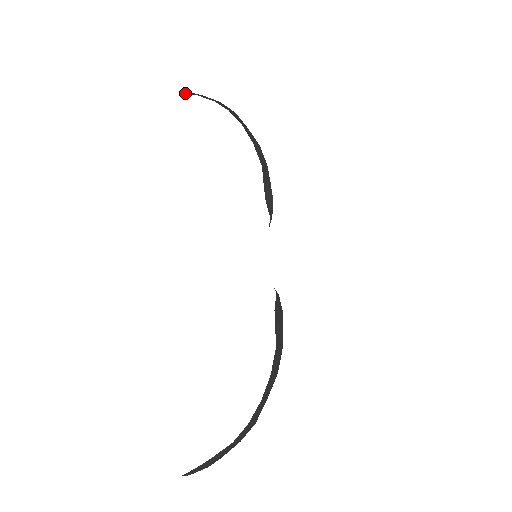
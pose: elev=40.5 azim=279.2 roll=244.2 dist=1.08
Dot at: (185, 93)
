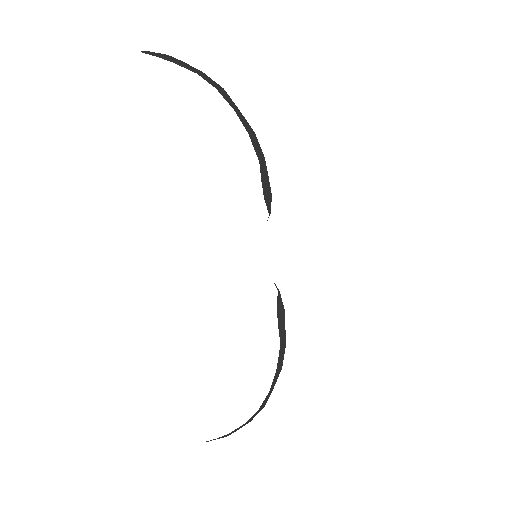
Dot at: (157, 56)
